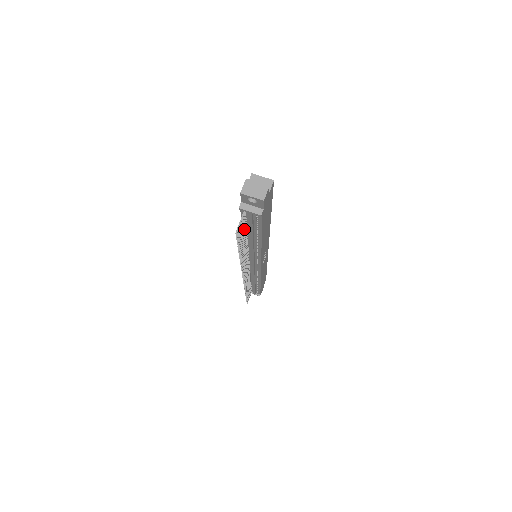
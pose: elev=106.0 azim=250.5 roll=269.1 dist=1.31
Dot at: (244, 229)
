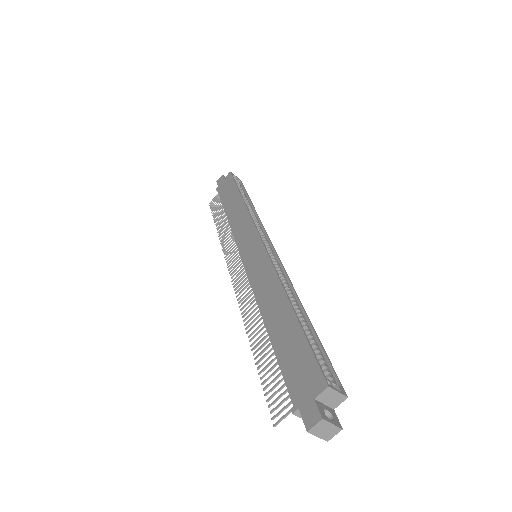
Dot at: (278, 370)
